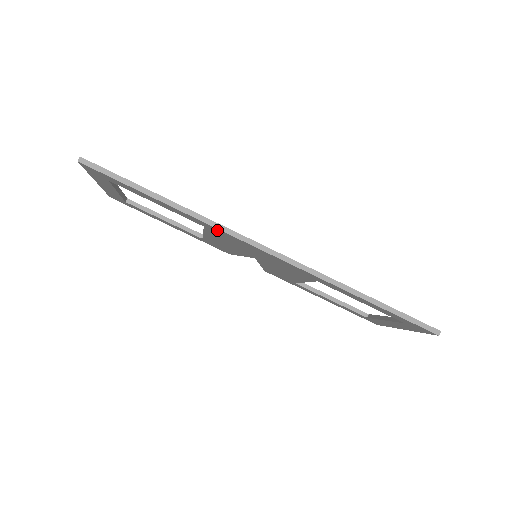
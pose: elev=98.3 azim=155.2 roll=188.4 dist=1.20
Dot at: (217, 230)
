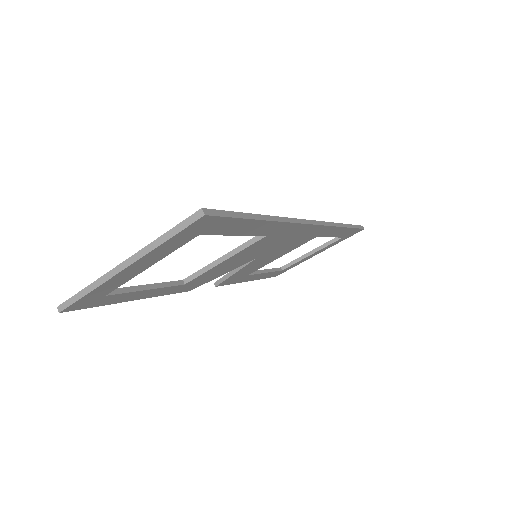
Dot at: (287, 228)
